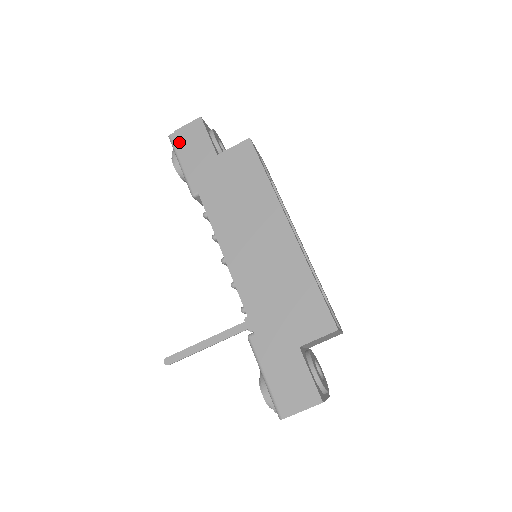
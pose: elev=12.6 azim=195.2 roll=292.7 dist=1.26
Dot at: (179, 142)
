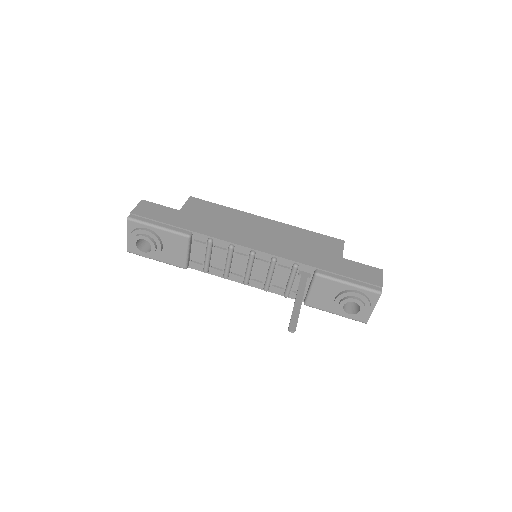
Dot at: (142, 216)
